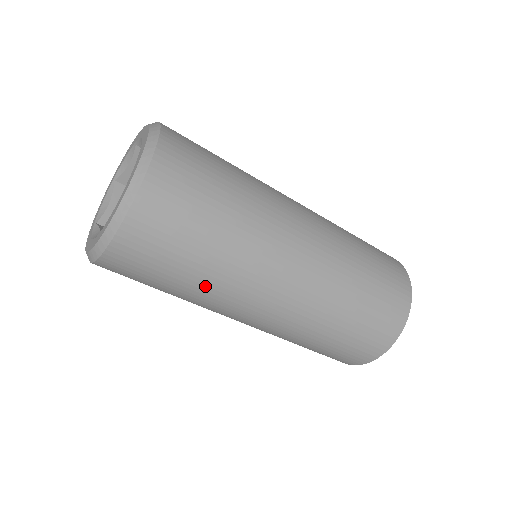
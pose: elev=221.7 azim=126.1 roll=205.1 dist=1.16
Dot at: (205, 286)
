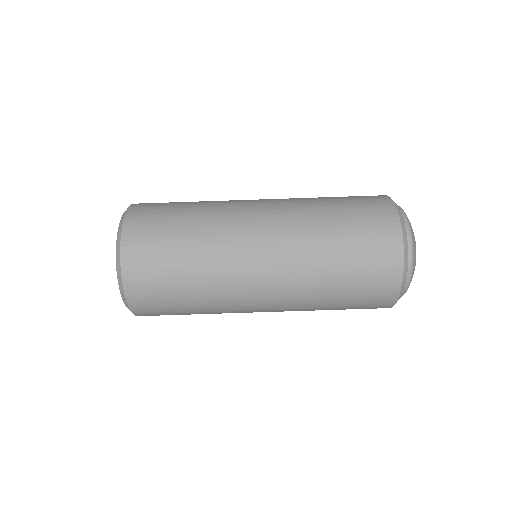
Dot at: (204, 288)
